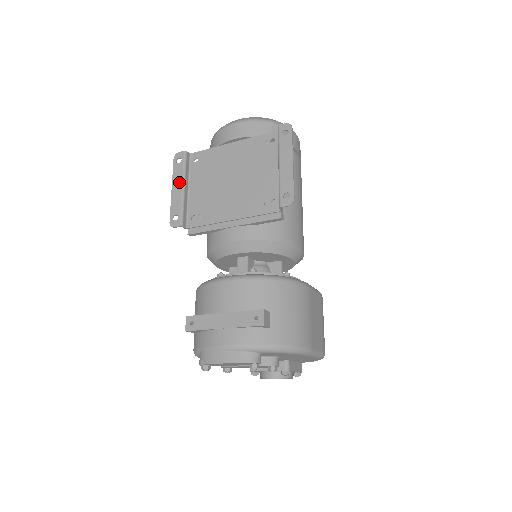
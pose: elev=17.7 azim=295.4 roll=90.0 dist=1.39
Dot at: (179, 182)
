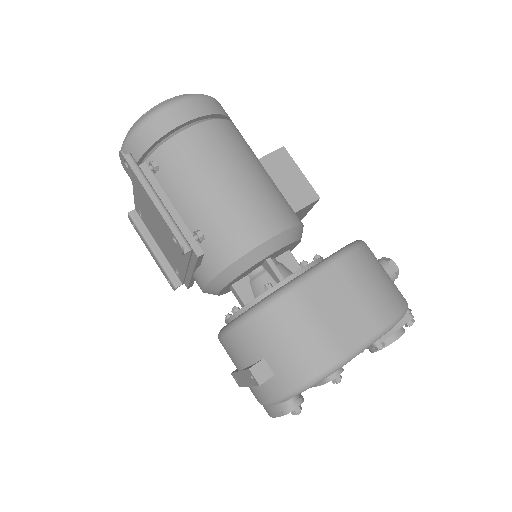
Dot at: (147, 246)
